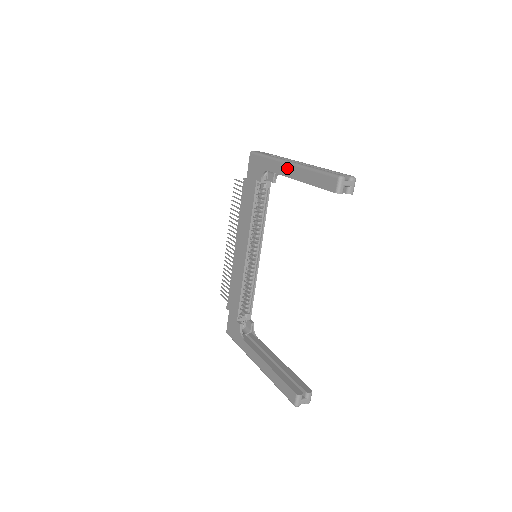
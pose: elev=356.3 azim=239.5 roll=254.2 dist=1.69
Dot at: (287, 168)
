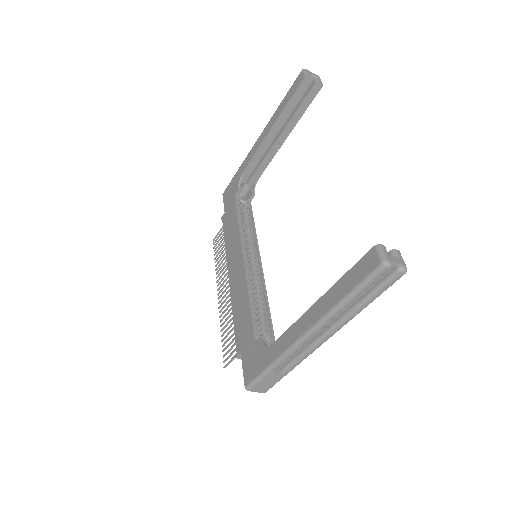
Dot at: (258, 141)
